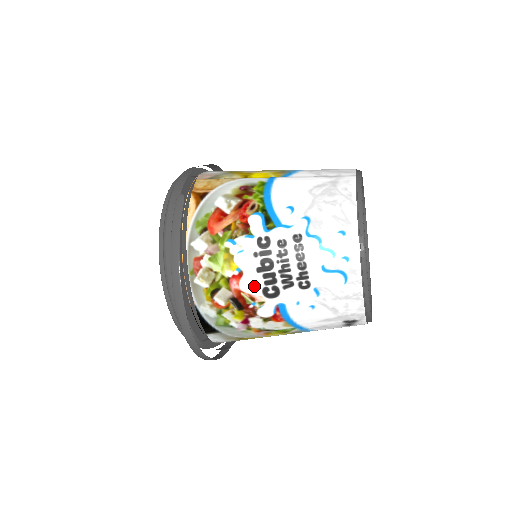
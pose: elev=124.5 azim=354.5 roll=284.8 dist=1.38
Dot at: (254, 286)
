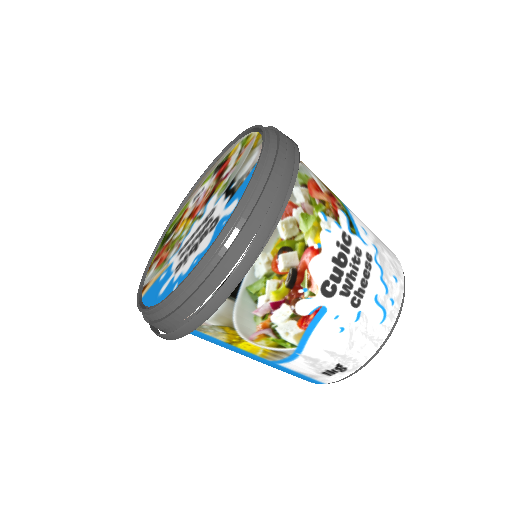
Dot at: (321, 272)
